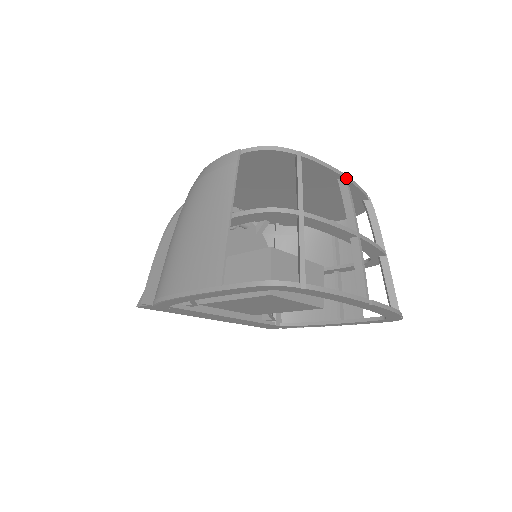
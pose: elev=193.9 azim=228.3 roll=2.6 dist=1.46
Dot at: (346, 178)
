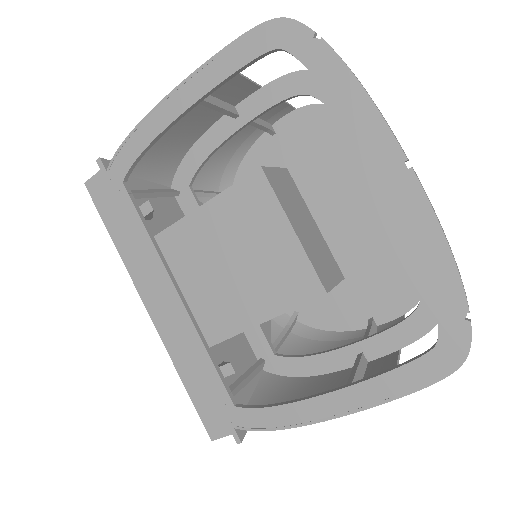
Dot at: occluded
